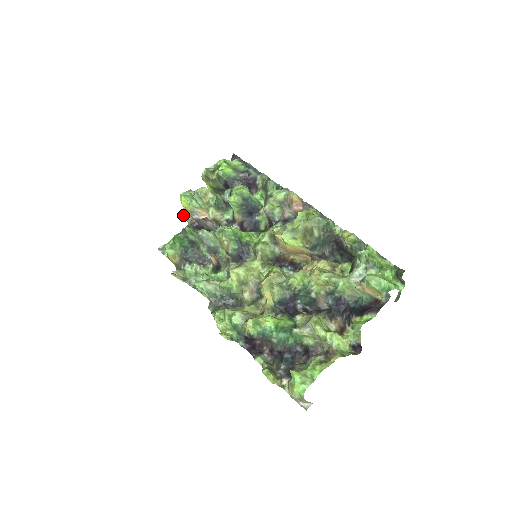
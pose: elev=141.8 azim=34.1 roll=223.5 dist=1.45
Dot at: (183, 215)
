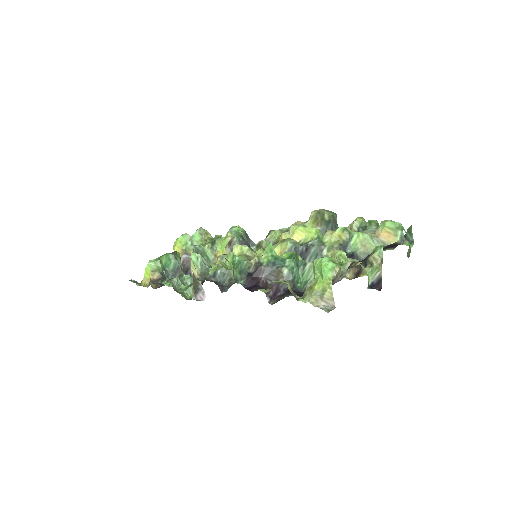
Dot at: occluded
